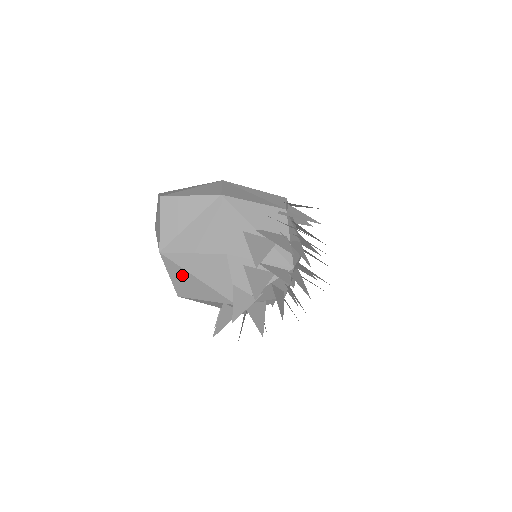
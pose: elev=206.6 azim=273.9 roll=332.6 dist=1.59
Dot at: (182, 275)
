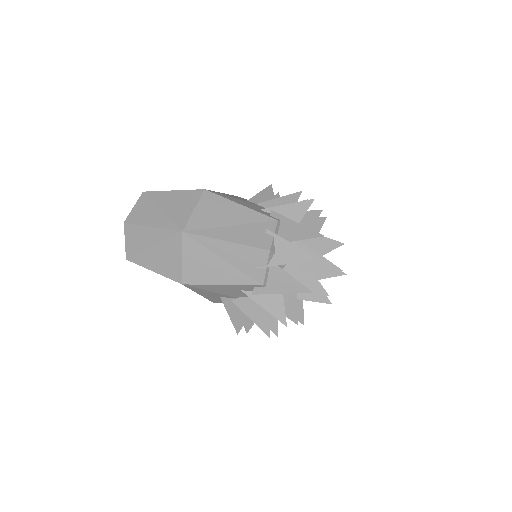
Dot at: occluded
